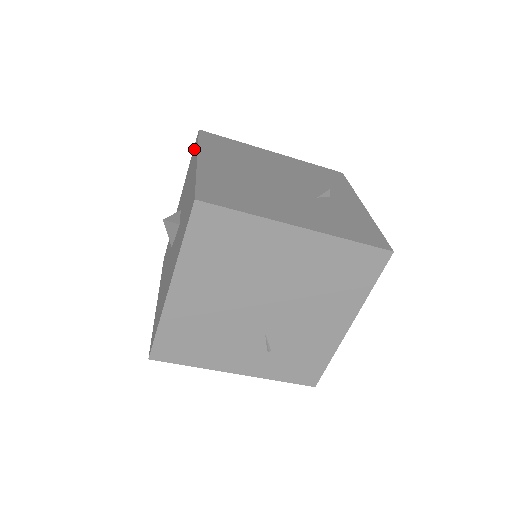
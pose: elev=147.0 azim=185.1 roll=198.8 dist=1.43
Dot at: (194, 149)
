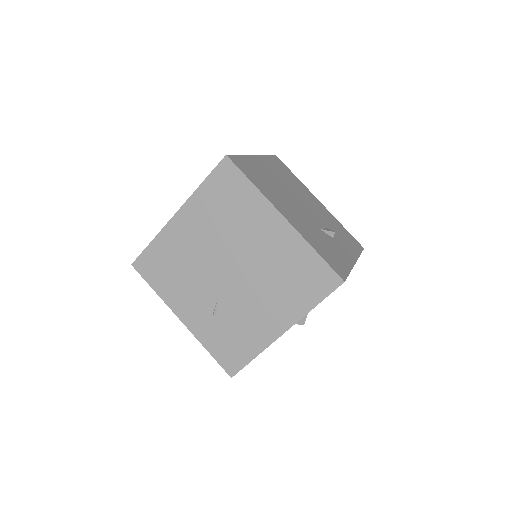
Dot at: occluded
